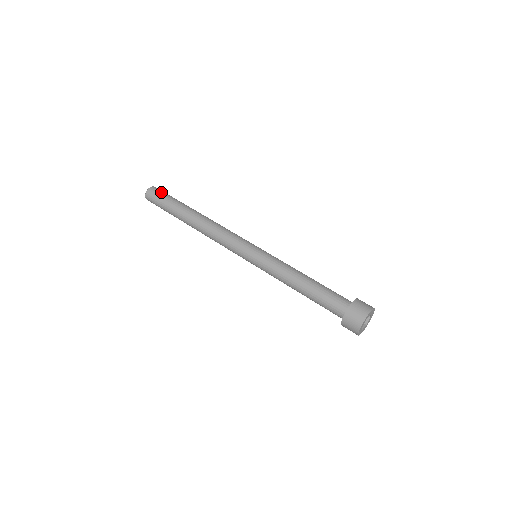
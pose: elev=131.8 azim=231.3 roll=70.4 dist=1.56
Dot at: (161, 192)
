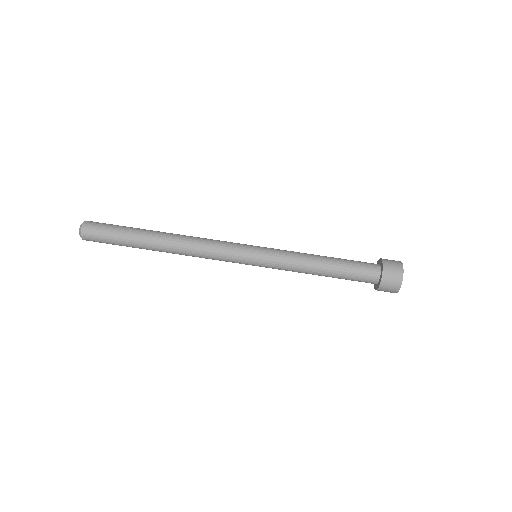
Dot at: (100, 226)
